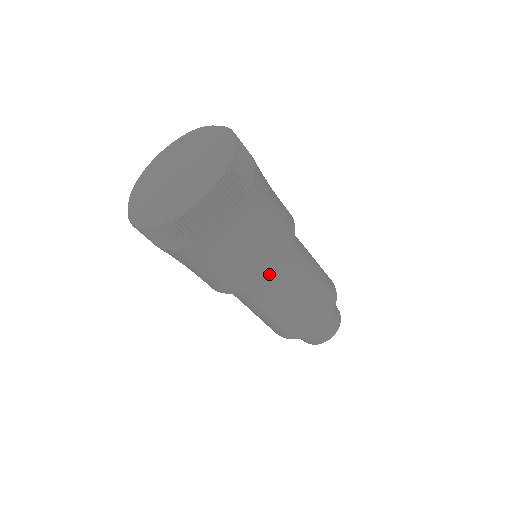
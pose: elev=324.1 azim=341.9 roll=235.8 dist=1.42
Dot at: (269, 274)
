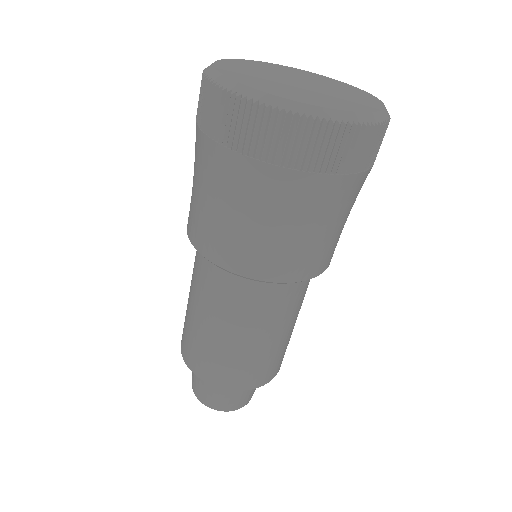
Dot at: (236, 271)
